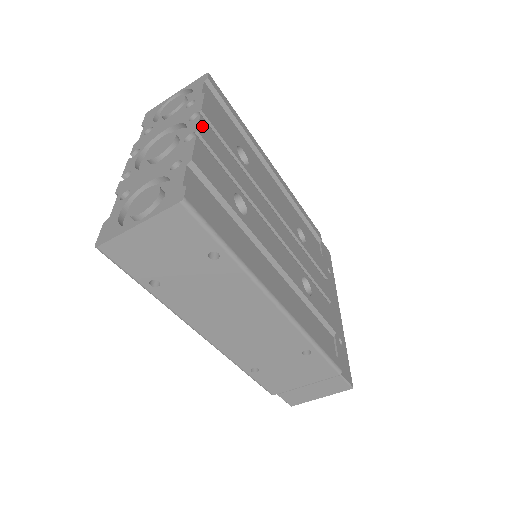
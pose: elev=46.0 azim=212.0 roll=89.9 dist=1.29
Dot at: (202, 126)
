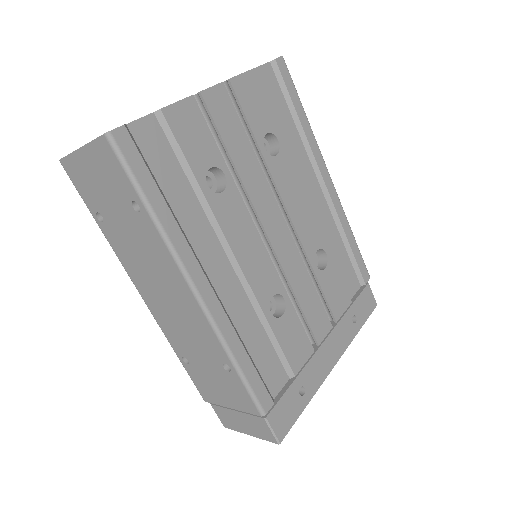
Dot at: (215, 91)
